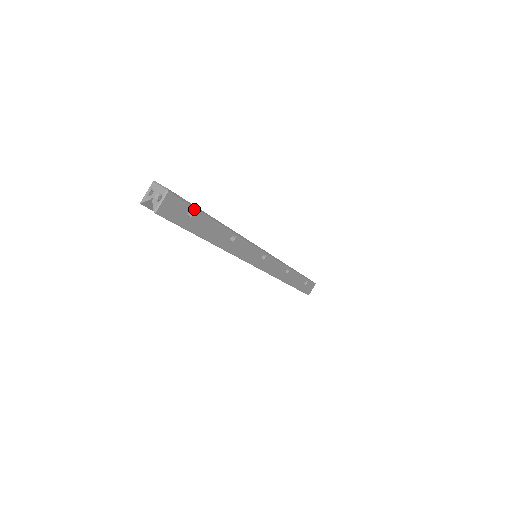
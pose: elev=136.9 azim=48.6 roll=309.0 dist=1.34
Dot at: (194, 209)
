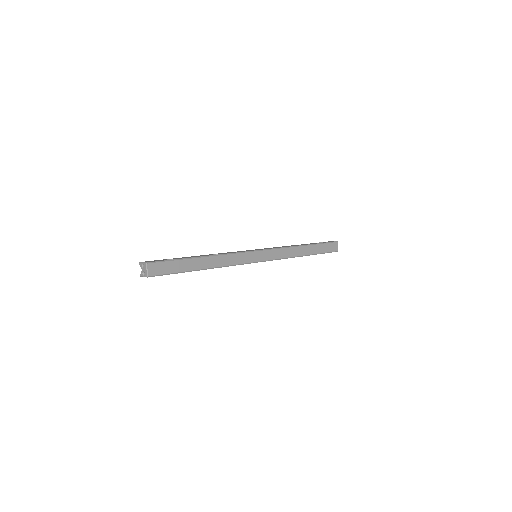
Dot at: occluded
